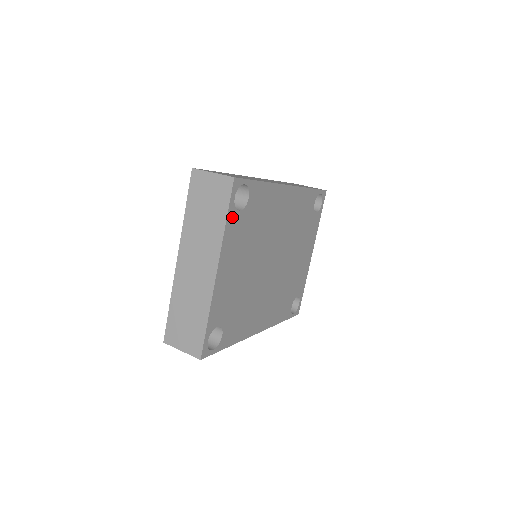
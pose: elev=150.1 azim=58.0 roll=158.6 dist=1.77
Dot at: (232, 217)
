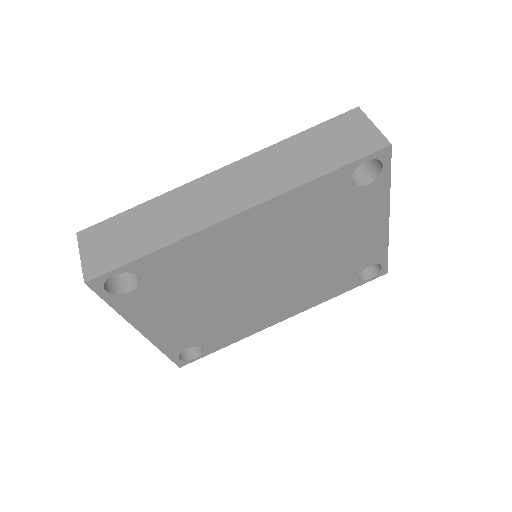
Dot at: (122, 301)
